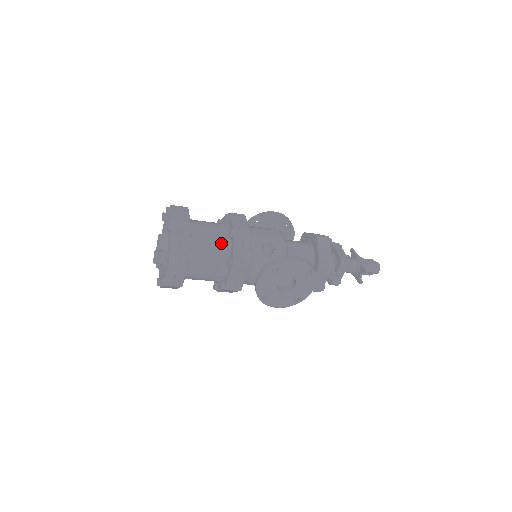
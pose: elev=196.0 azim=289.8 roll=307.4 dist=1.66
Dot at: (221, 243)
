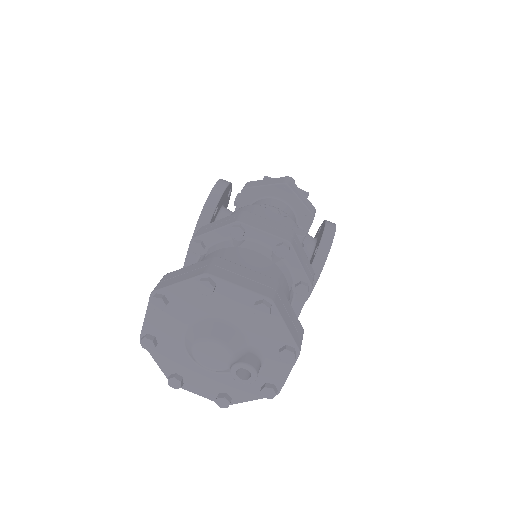
Dot at: (281, 273)
